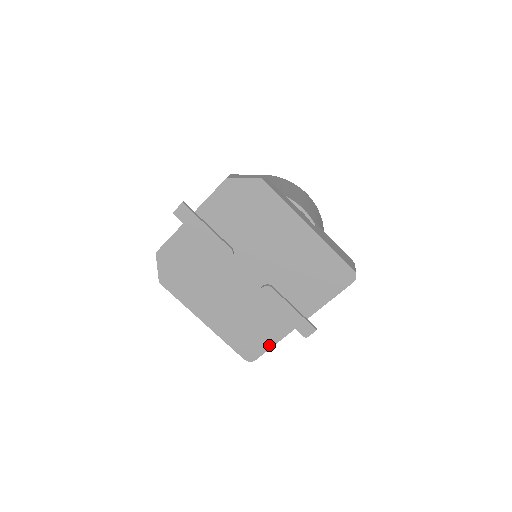
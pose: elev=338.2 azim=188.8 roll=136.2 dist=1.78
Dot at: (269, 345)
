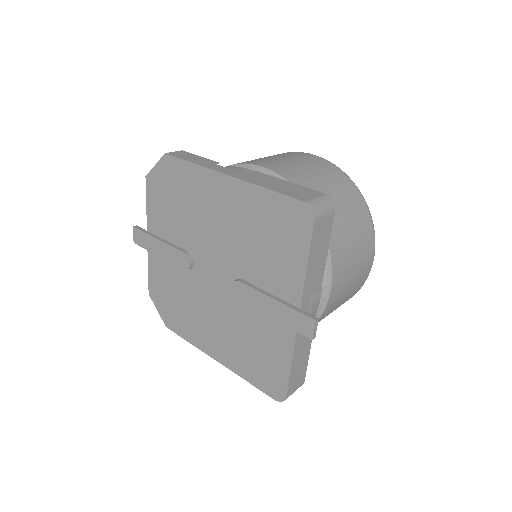
Dot at: (286, 368)
